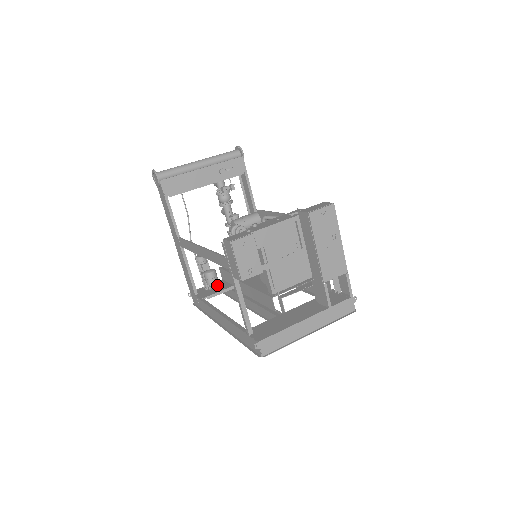
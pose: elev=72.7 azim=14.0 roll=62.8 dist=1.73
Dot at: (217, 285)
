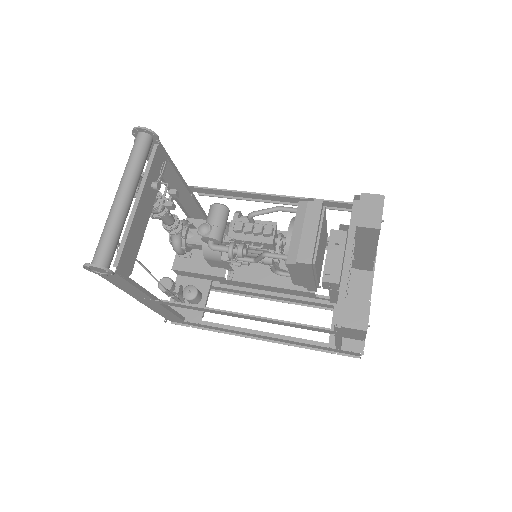
Dot at: occluded
